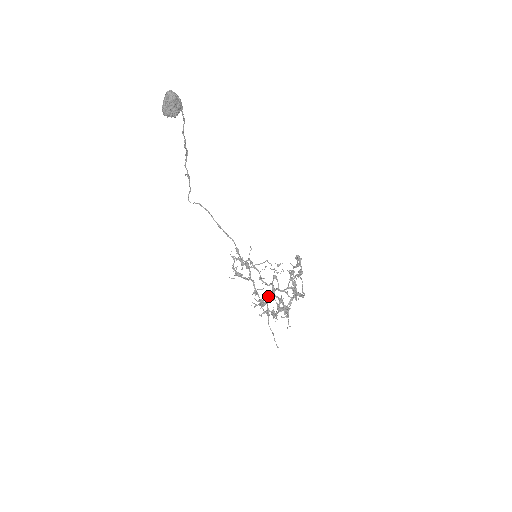
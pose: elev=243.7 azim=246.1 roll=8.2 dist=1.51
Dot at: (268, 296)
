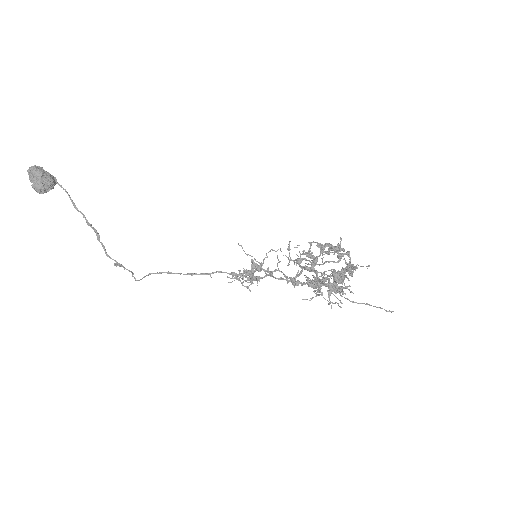
Dot at: occluded
